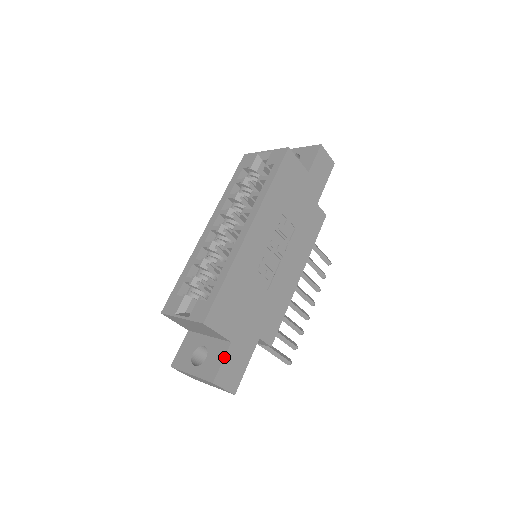
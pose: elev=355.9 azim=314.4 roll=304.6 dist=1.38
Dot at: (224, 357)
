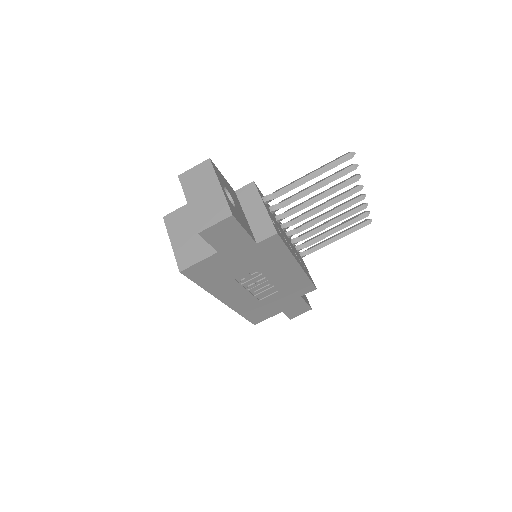
Dot at: occluded
